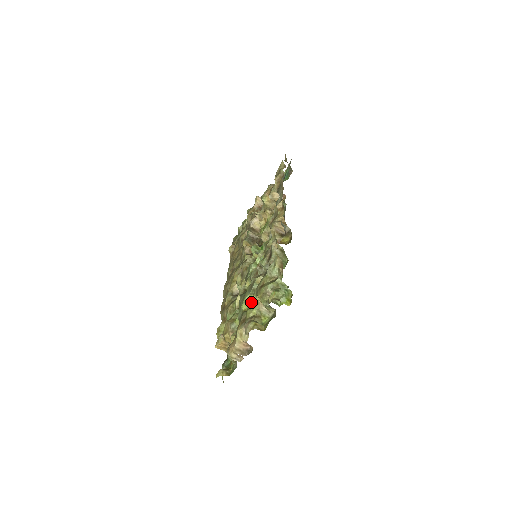
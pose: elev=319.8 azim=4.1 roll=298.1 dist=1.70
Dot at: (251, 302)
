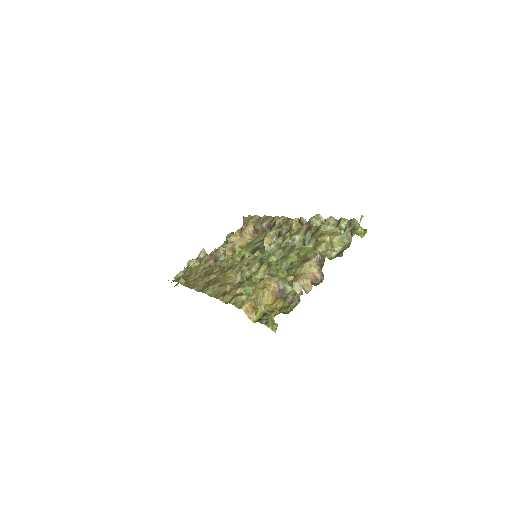
Dot at: (308, 249)
